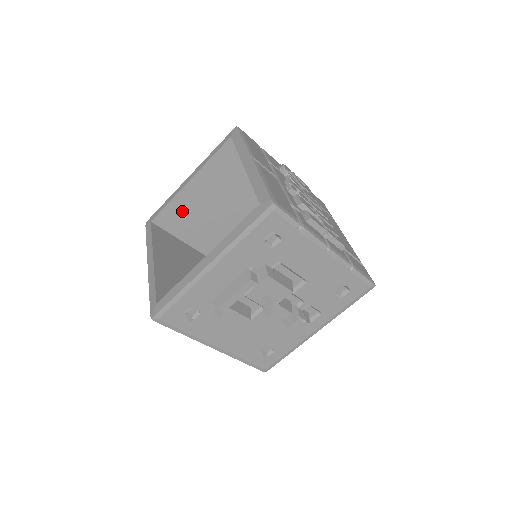
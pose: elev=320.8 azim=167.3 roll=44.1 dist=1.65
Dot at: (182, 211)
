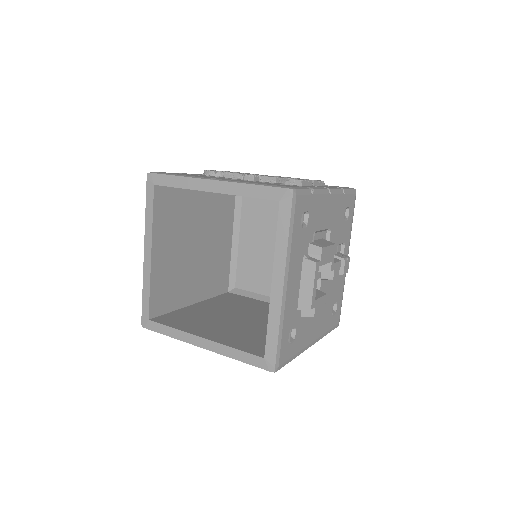
Dot at: (163, 285)
